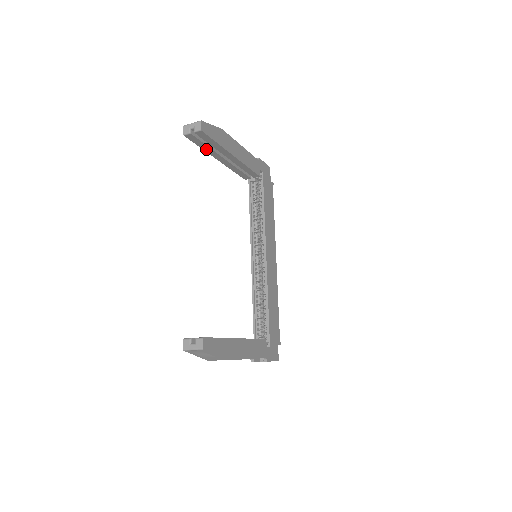
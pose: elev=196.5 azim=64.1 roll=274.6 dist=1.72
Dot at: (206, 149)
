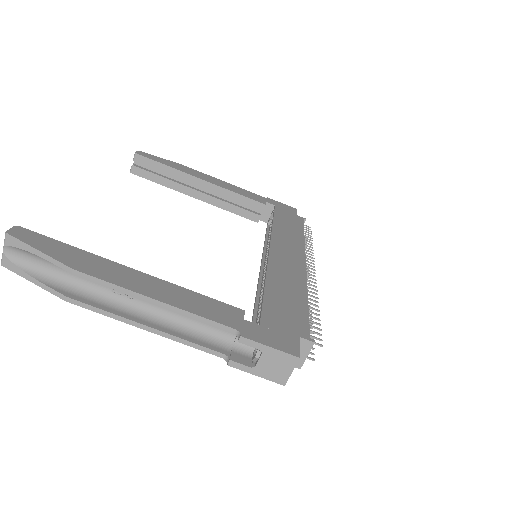
Dot at: (167, 184)
